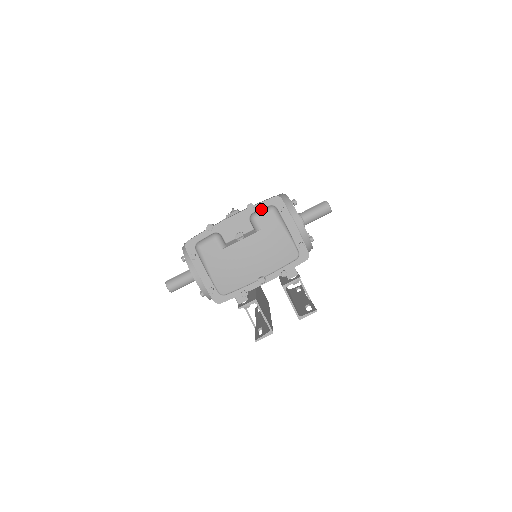
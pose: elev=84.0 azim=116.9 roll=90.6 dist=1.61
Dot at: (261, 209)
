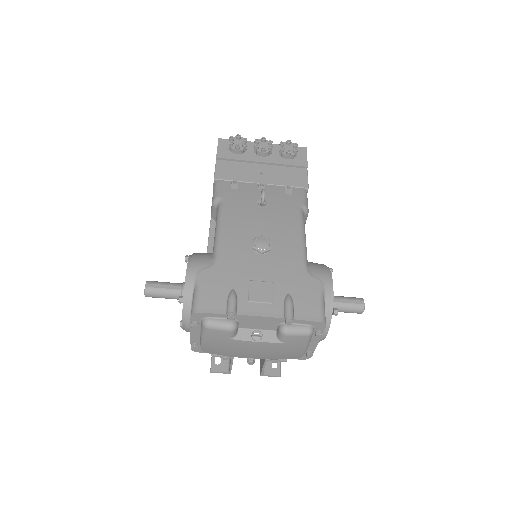
Dot at: (298, 327)
